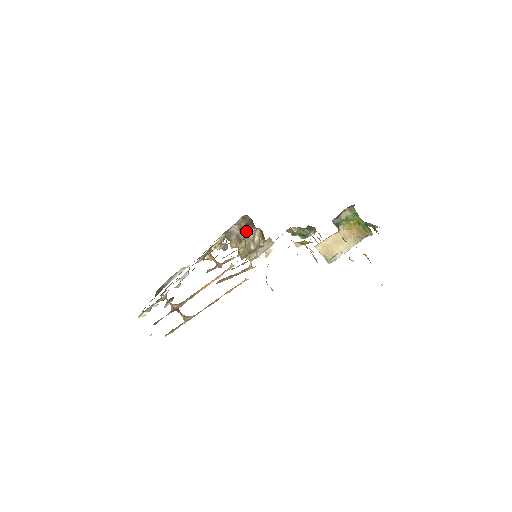
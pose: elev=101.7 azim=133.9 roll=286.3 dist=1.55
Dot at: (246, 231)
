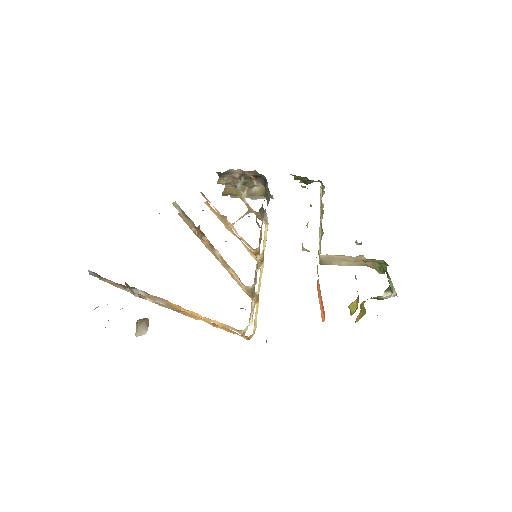
Dot at: (249, 180)
